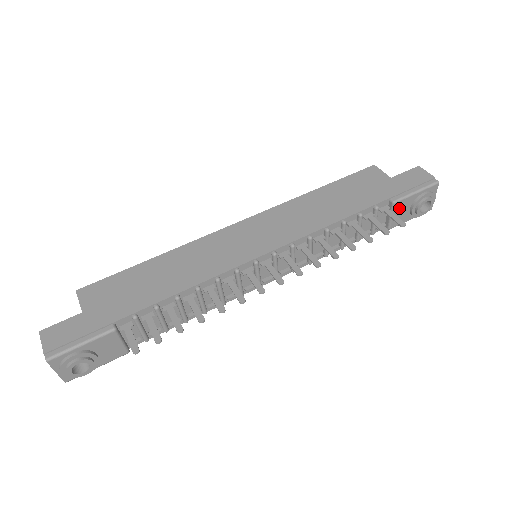
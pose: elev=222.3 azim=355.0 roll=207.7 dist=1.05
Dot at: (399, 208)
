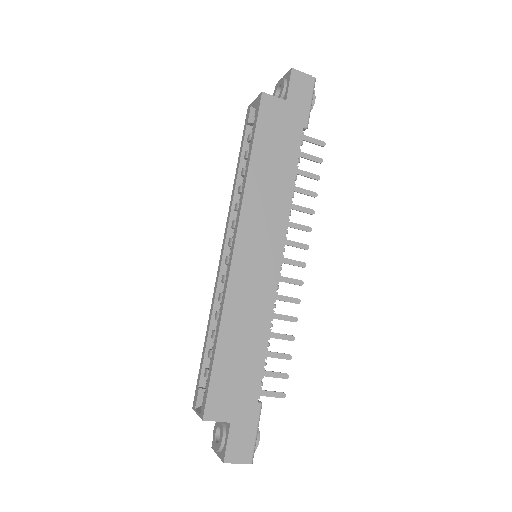
Dot at: occluded
